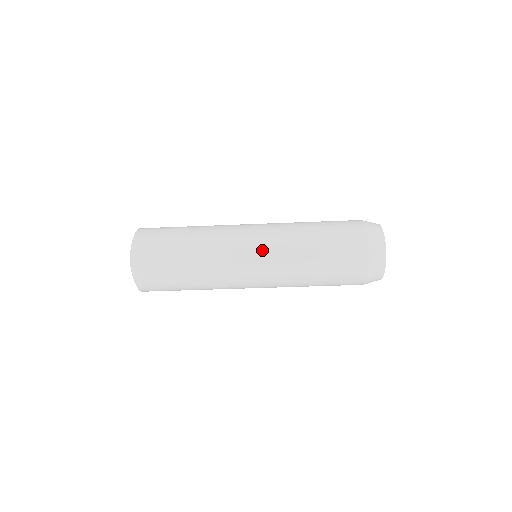
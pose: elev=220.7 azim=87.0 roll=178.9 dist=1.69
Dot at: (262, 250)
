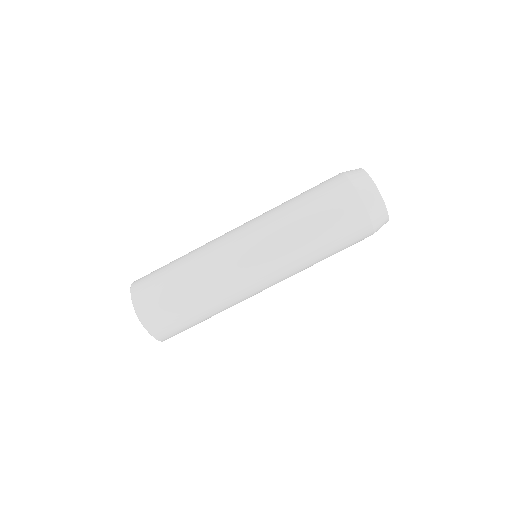
Dot at: (248, 226)
